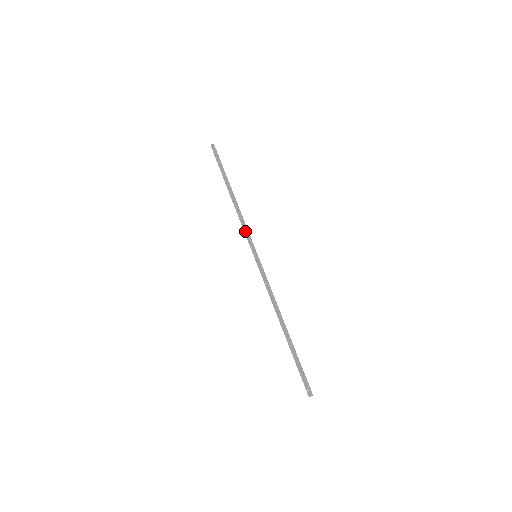
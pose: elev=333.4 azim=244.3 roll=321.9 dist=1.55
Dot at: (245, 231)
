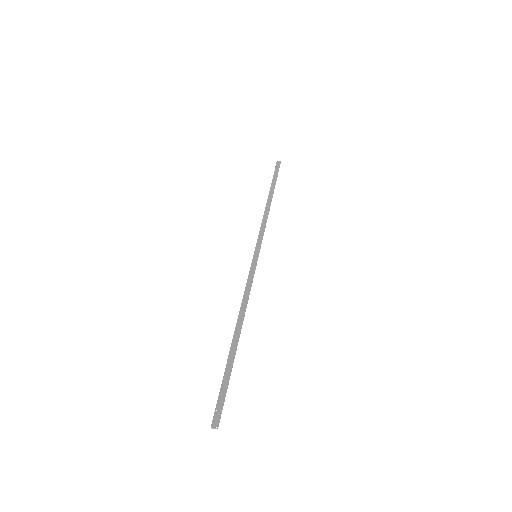
Dot at: (260, 232)
